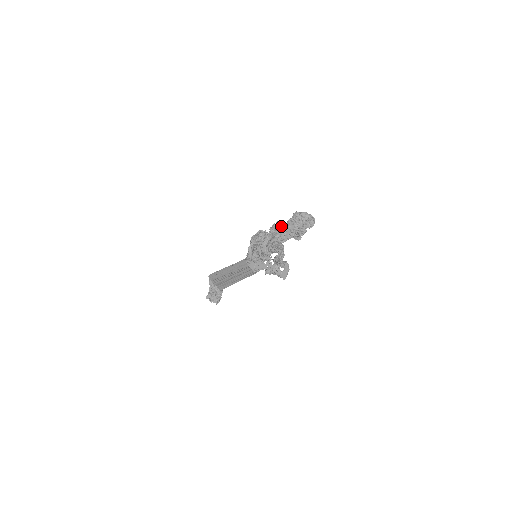
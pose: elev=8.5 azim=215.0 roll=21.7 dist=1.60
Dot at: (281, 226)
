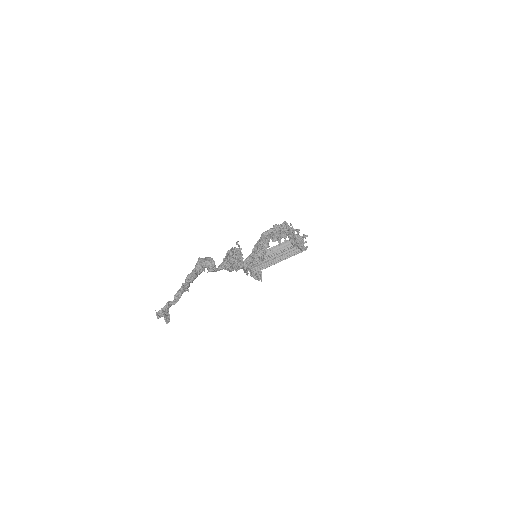
Dot at: (232, 249)
